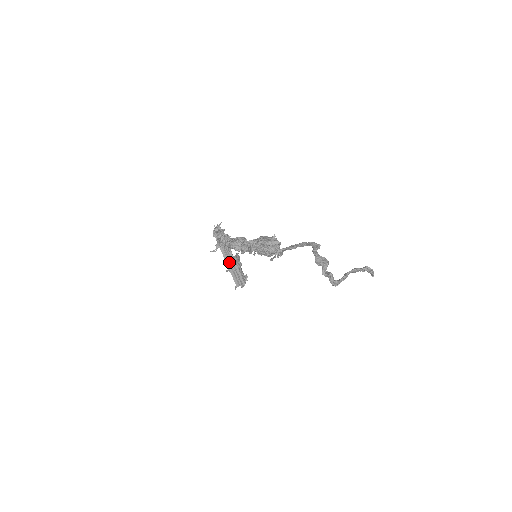
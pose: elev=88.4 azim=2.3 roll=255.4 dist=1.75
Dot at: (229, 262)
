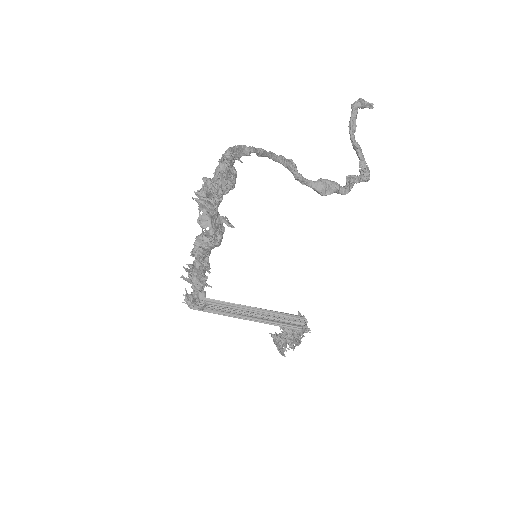
Dot at: (252, 317)
